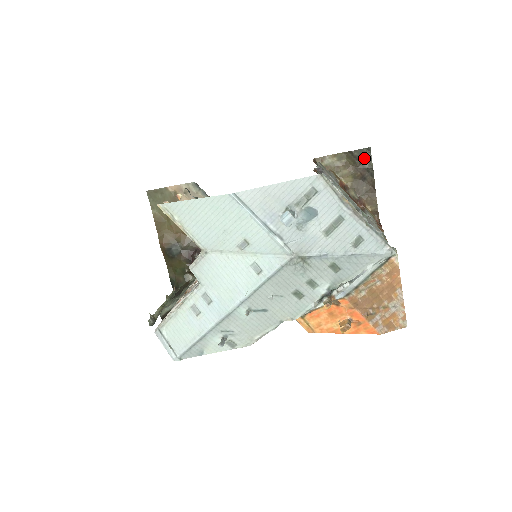
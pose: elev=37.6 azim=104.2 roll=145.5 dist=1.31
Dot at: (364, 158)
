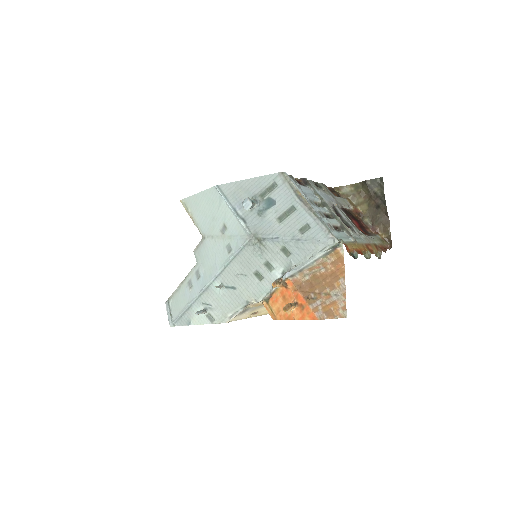
Dot at: (378, 187)
